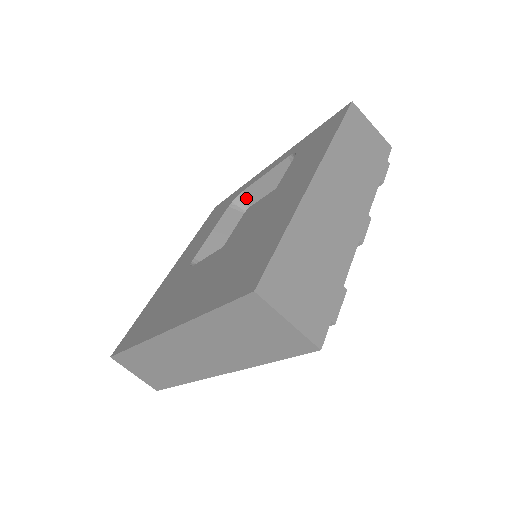
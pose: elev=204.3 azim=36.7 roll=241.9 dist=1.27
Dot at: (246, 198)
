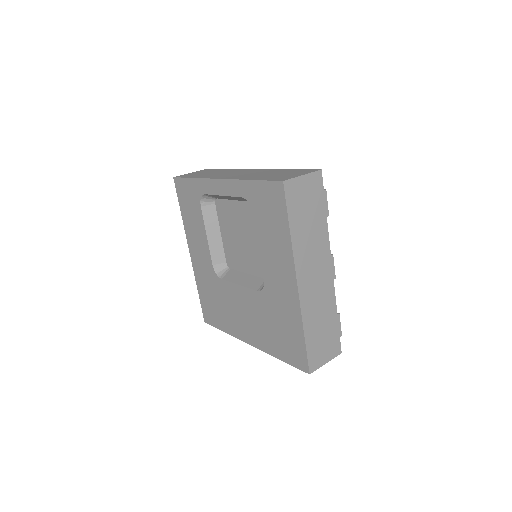
Dot at: (210, 196)
